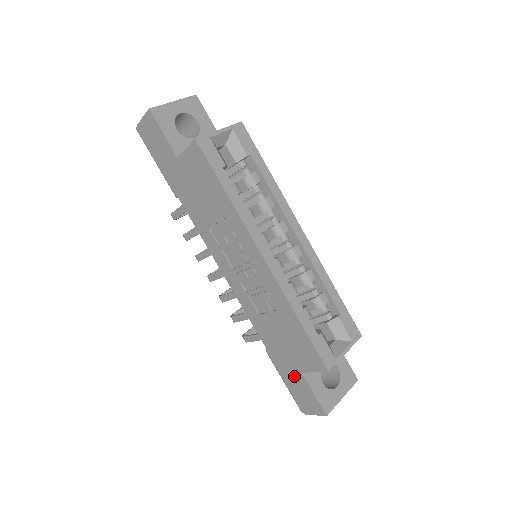
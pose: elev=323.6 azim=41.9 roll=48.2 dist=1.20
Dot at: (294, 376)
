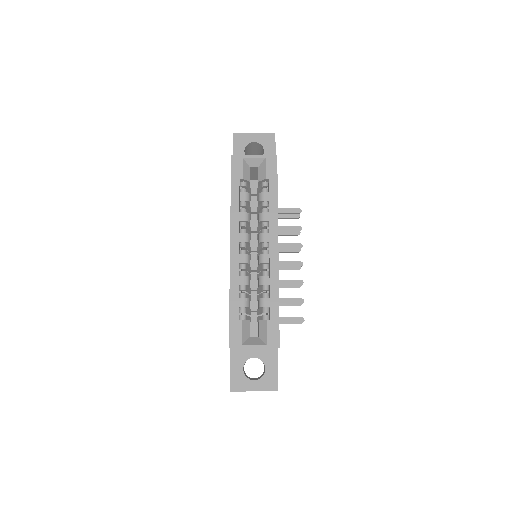
Dot at: occluded
